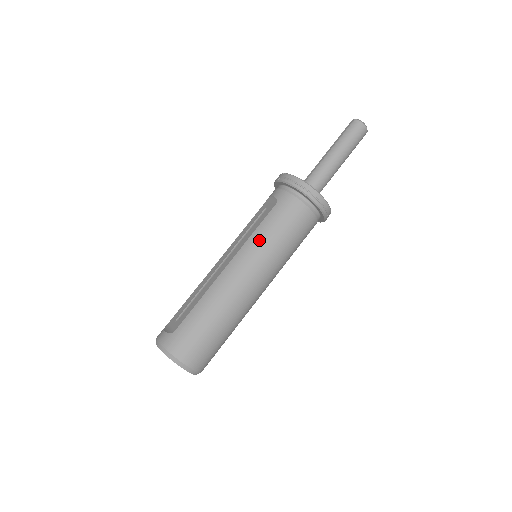
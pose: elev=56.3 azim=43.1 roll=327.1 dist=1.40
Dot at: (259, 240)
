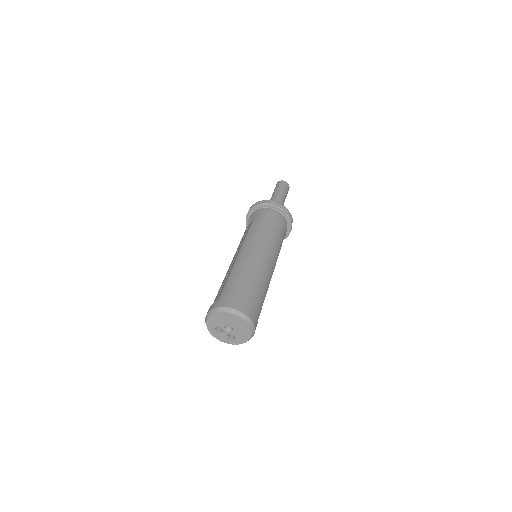
Dot at: (254, 233)
